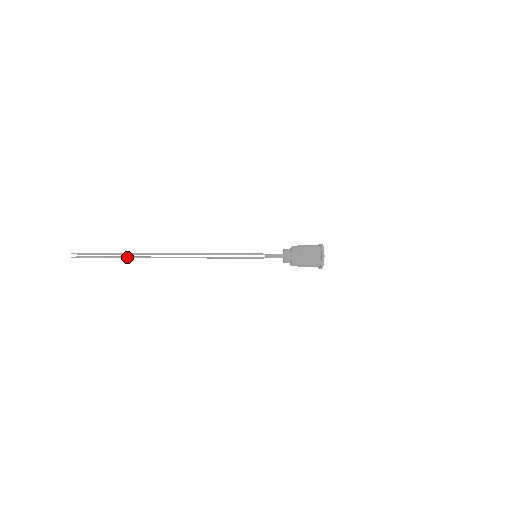
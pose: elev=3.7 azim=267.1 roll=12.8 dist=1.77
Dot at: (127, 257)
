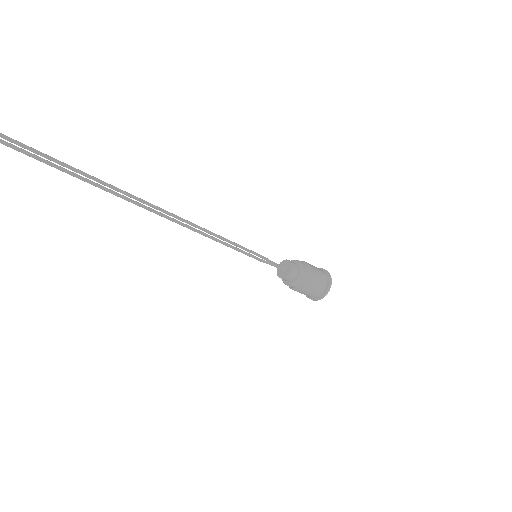
Dot at: (72, 172)
